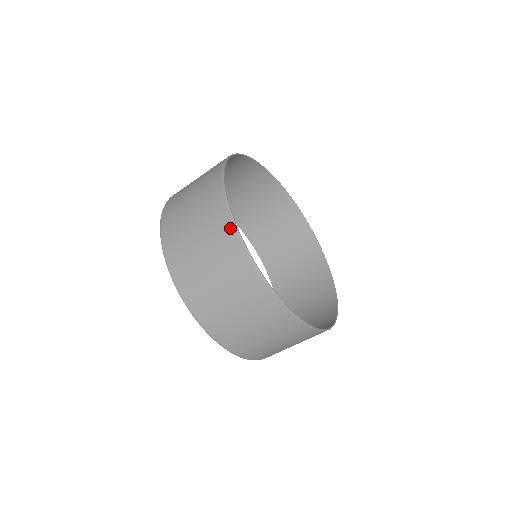
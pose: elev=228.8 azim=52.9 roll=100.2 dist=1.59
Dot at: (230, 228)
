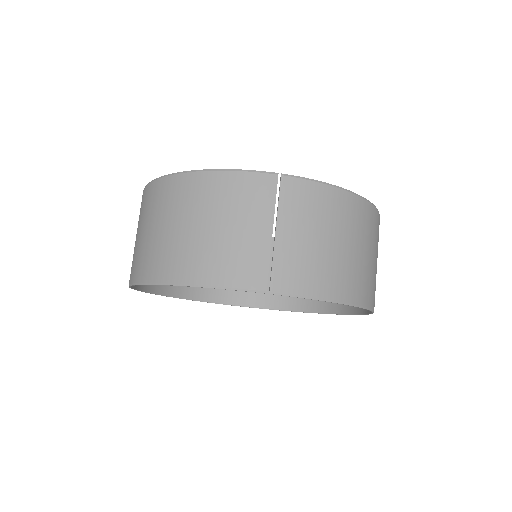
Dot at: (149, 188)
